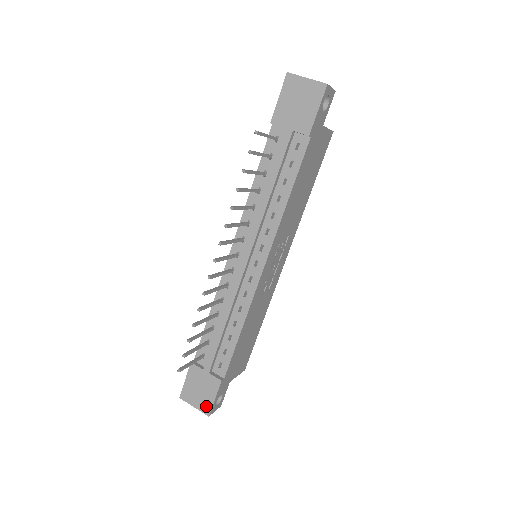
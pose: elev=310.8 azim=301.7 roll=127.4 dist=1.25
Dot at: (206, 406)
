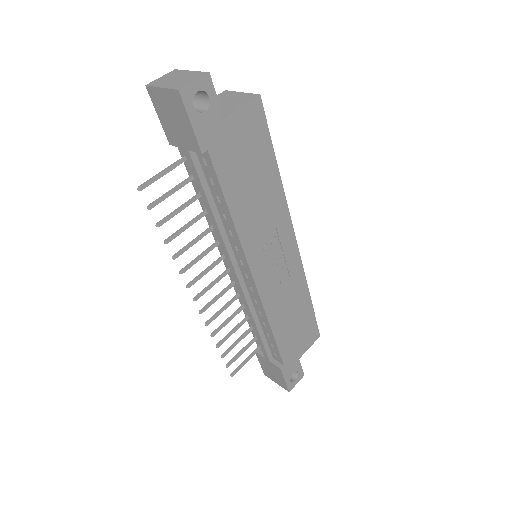
Dot at: (283, 385)
